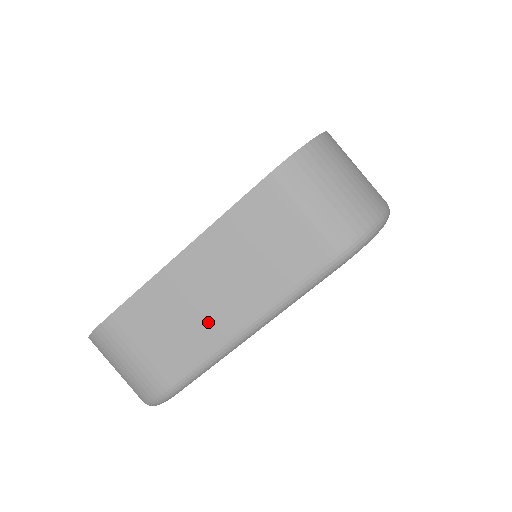
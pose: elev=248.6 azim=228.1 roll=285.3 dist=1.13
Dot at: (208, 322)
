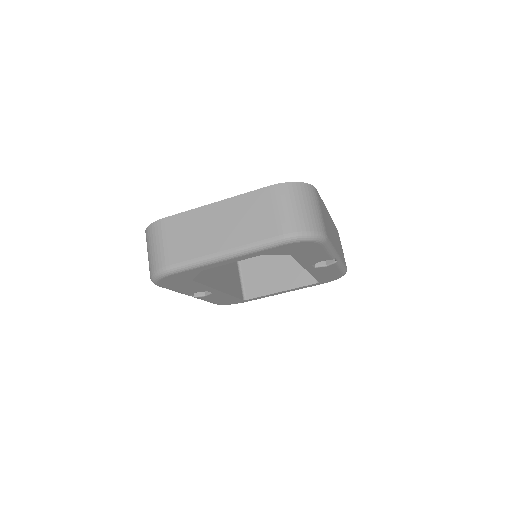
Dot at: (206, 242)
